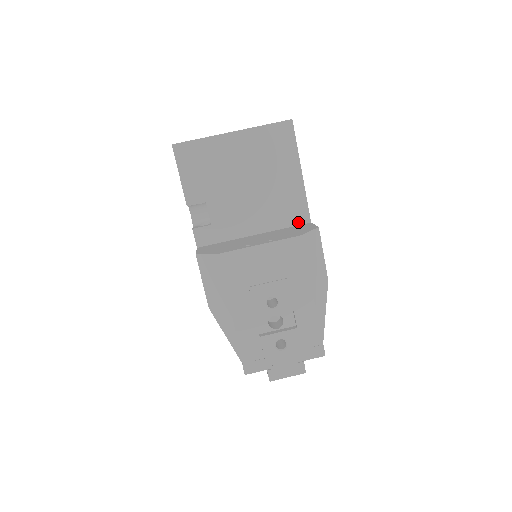
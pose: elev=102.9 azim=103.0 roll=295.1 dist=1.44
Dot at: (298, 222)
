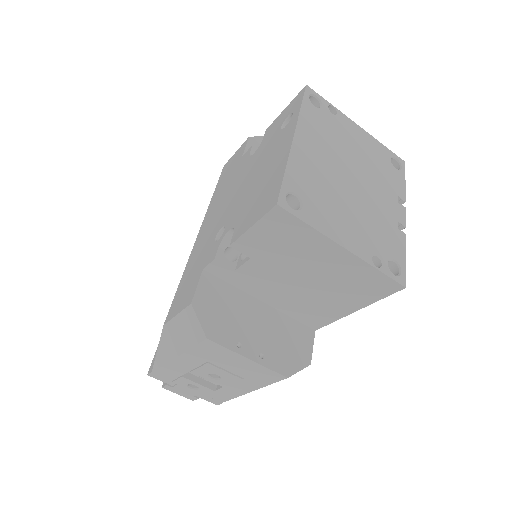
Dot at: (307, 323)
